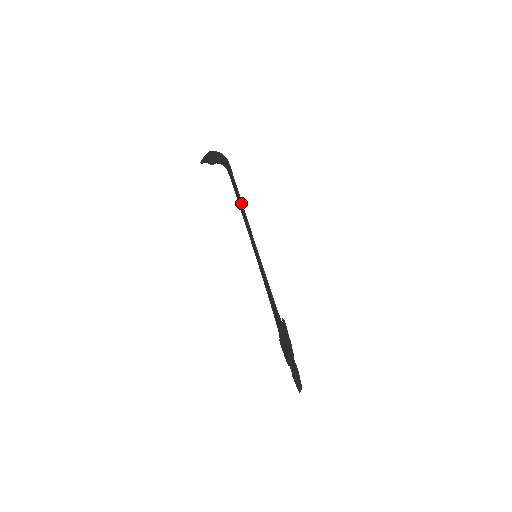
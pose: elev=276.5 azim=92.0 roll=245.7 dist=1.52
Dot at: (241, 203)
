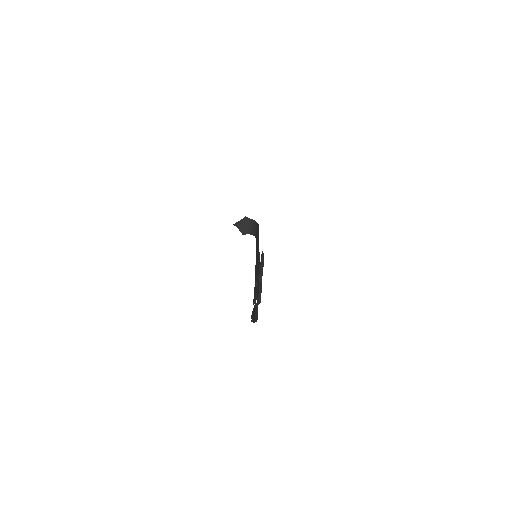
Dot at: (258, 235)
